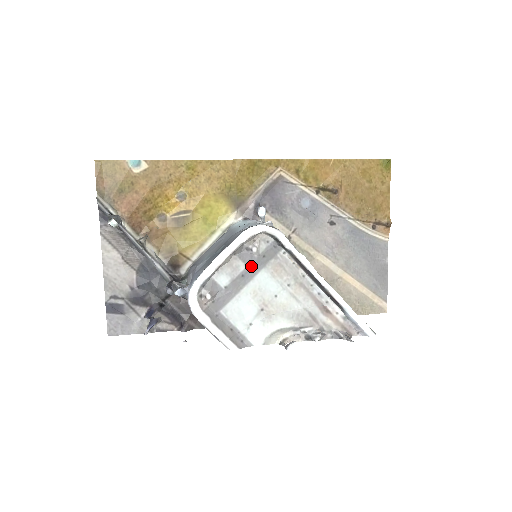
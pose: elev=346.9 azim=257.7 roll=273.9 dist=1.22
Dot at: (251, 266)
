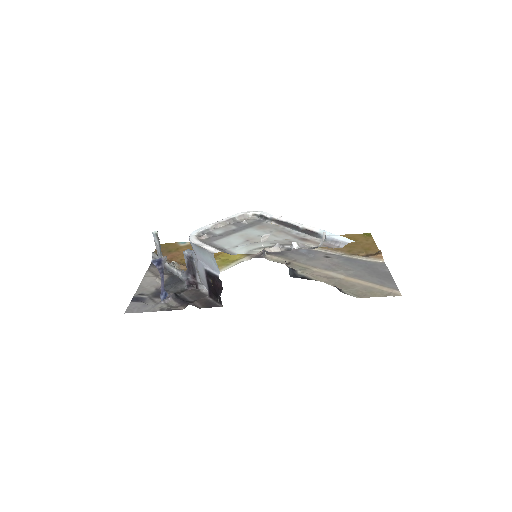
Dot at: (241, 227)
